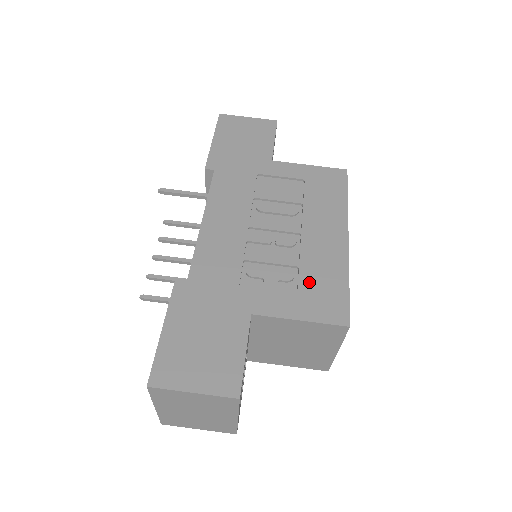
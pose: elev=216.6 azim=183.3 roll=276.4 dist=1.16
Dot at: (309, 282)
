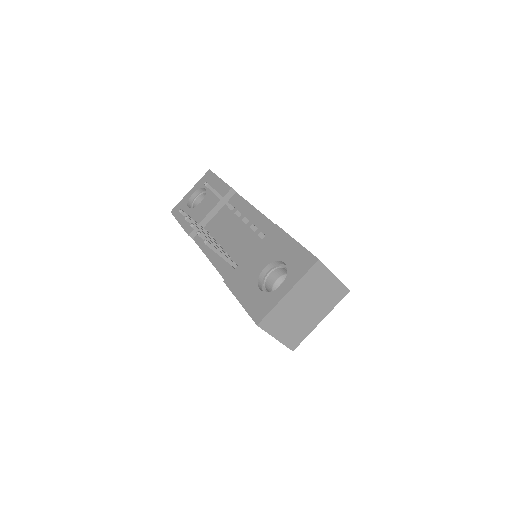
Dot at: occluded
